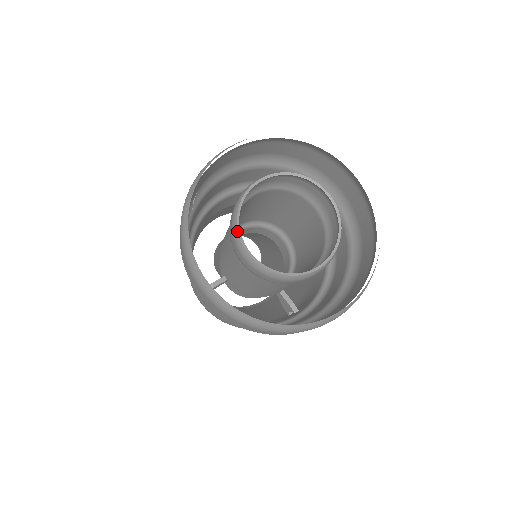
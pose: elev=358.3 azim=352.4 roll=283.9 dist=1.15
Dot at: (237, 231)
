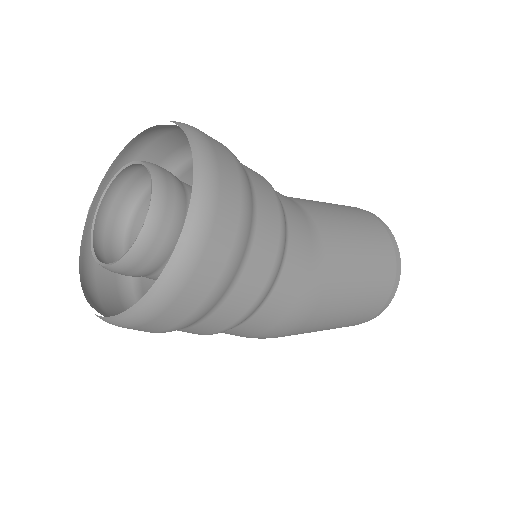
Dot at: (92, 229)
